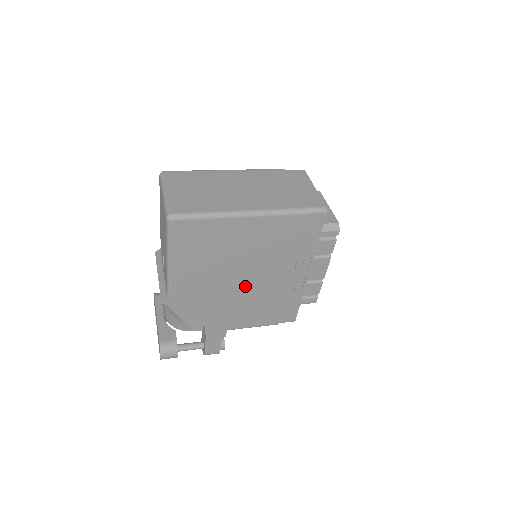
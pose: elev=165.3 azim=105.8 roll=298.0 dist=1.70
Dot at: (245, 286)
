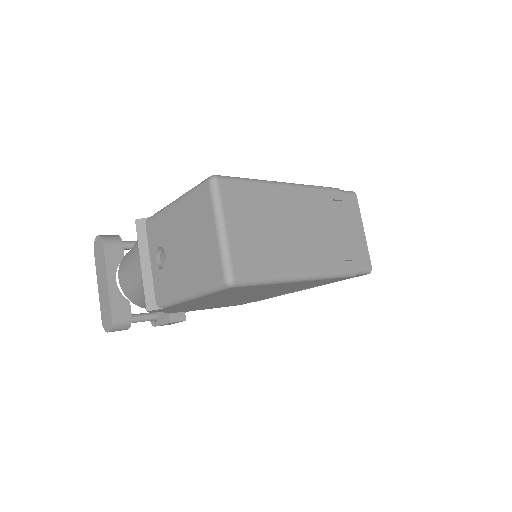
Dot at: (241, 299)
